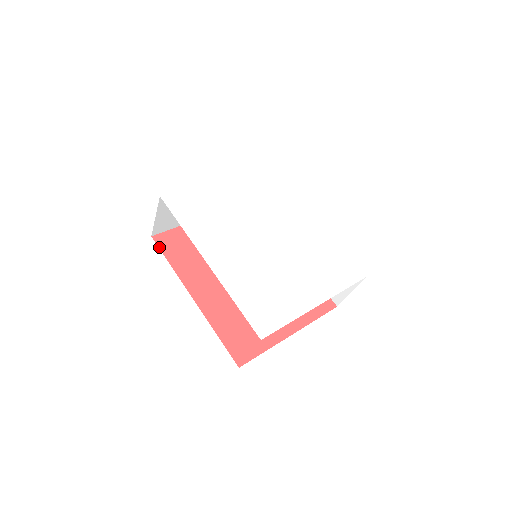
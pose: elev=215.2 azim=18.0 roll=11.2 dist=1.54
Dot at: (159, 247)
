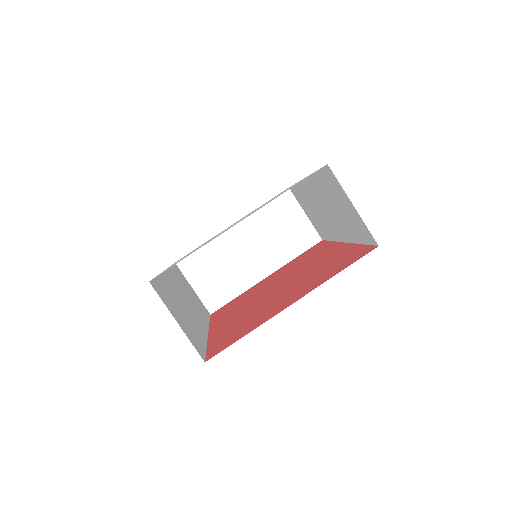
Dot at: (210, 317)
